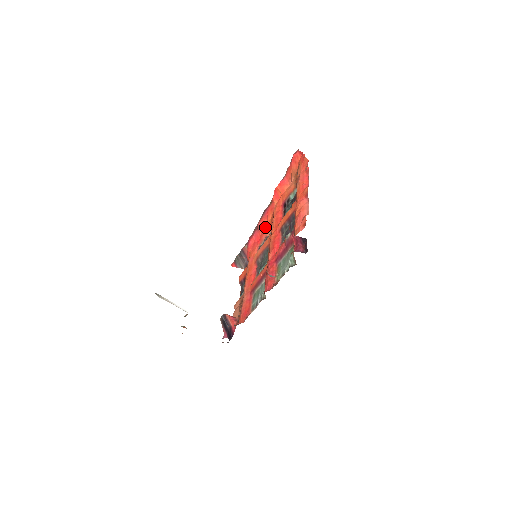
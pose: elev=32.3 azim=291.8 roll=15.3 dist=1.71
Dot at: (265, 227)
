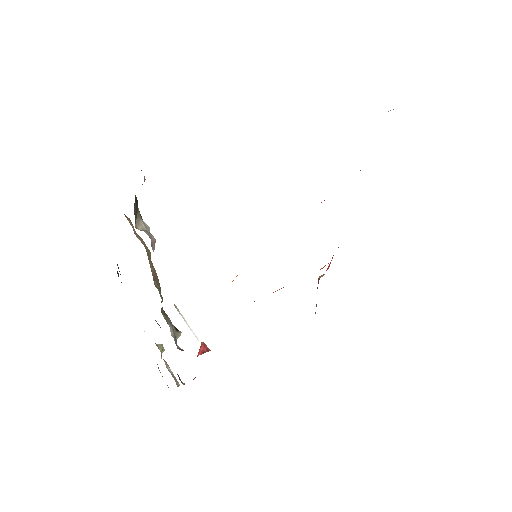
Dot at: occluded
